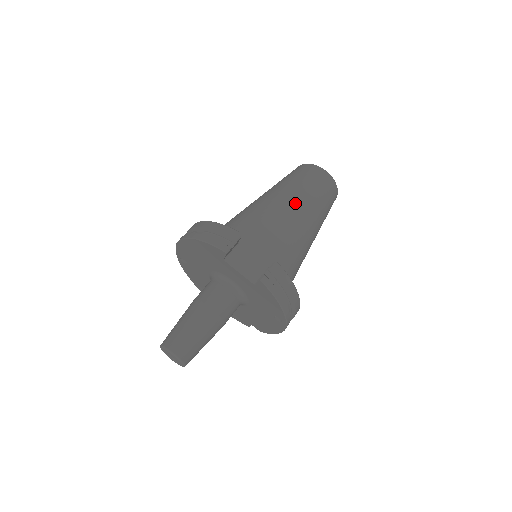
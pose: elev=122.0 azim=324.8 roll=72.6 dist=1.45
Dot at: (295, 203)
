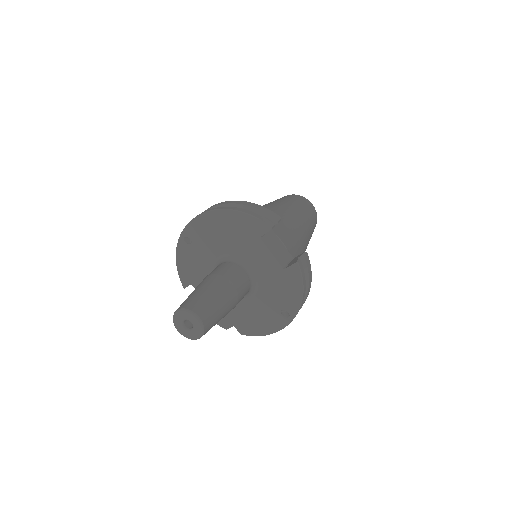
Dot at: (300, 218)
